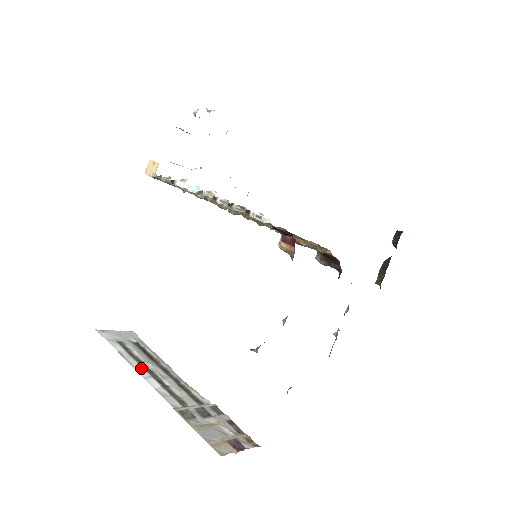
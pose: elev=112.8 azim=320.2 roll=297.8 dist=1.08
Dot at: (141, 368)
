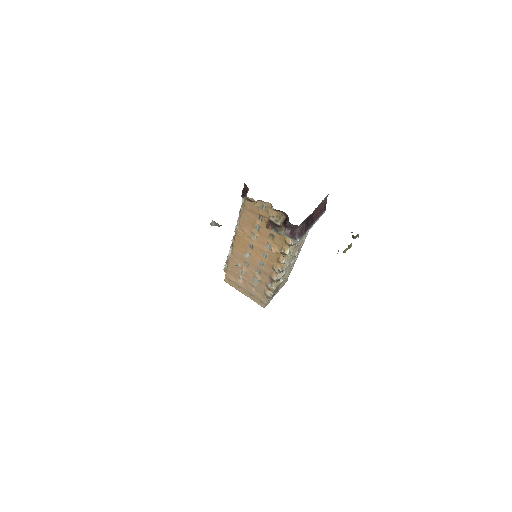
Dot at: occluded
